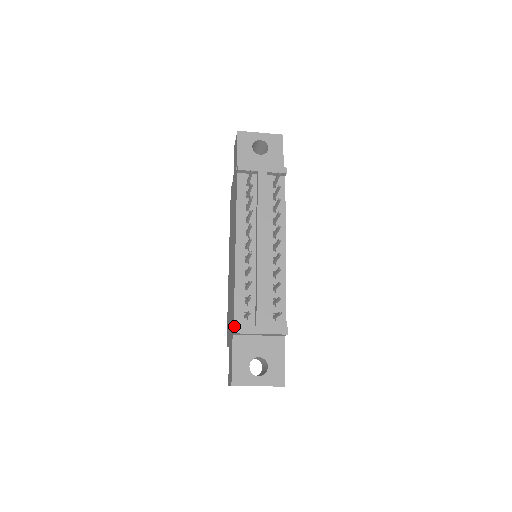
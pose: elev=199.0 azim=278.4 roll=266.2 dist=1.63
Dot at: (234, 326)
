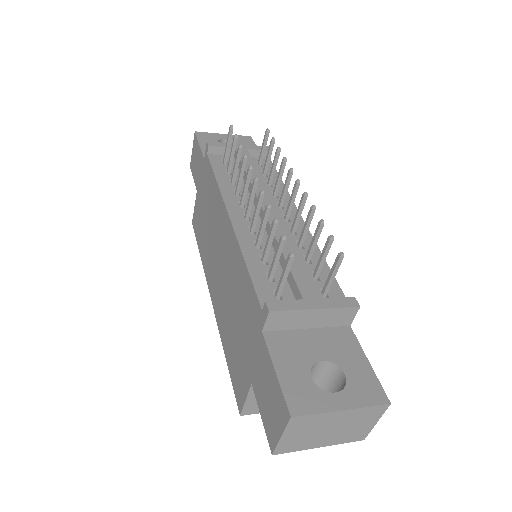
Dot at: (265, 301)
